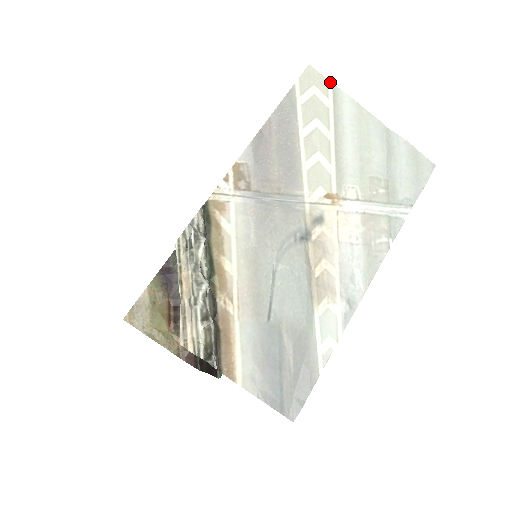
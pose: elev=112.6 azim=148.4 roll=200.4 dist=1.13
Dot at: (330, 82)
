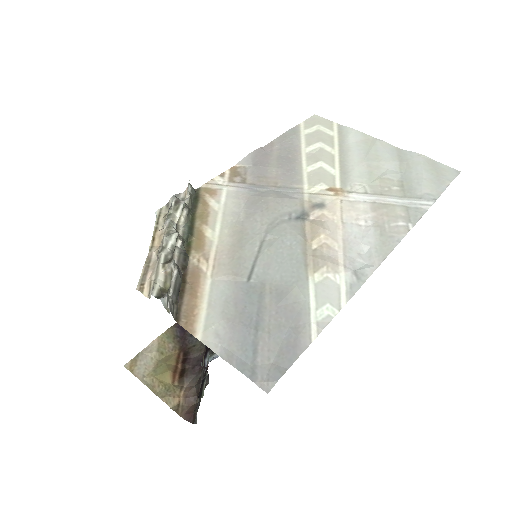
Dot at: (335, 123)
